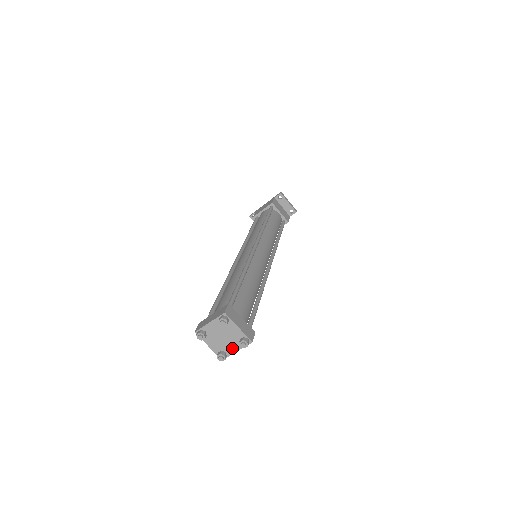
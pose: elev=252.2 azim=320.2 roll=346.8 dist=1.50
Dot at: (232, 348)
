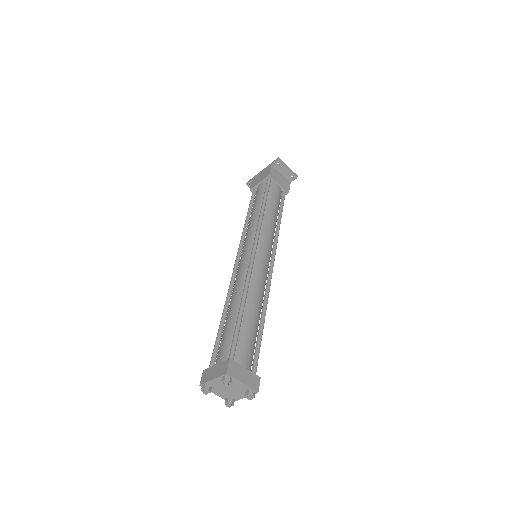
Dot at: (239, 396)
